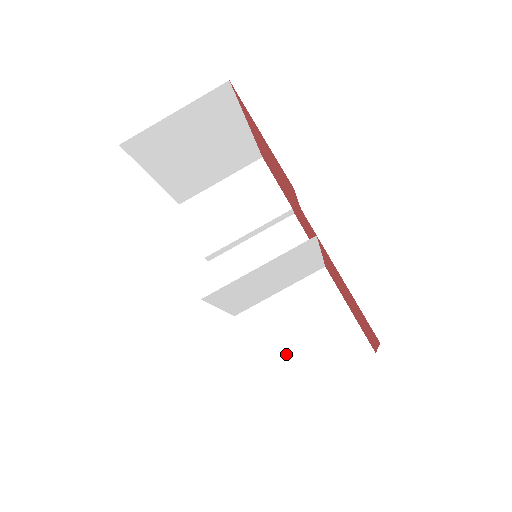
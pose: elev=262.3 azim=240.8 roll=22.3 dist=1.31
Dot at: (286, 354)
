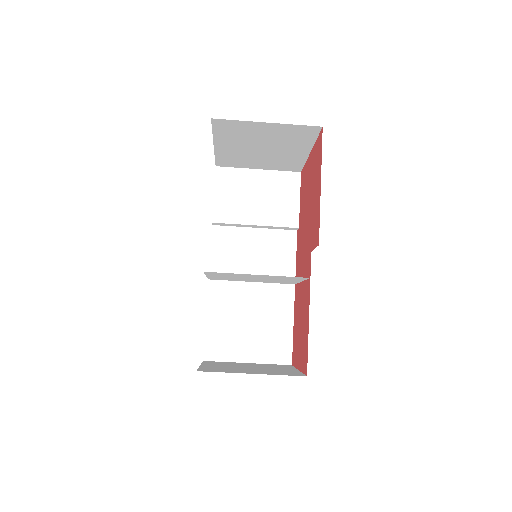
Dot at: (230, 329)
